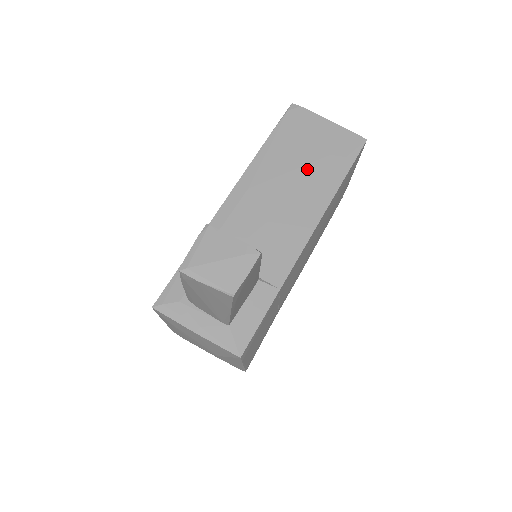
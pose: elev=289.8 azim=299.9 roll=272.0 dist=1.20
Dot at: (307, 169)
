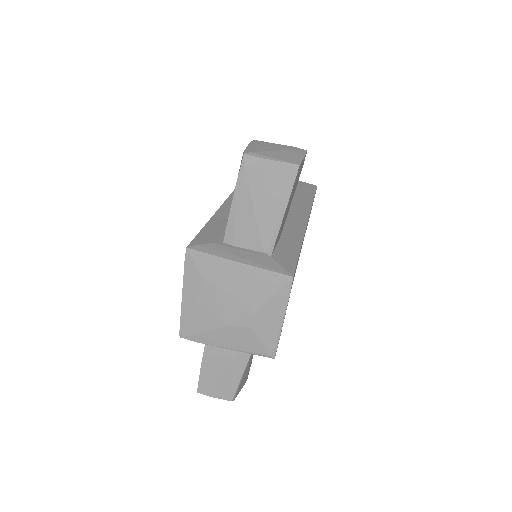
Dot at: occluded
